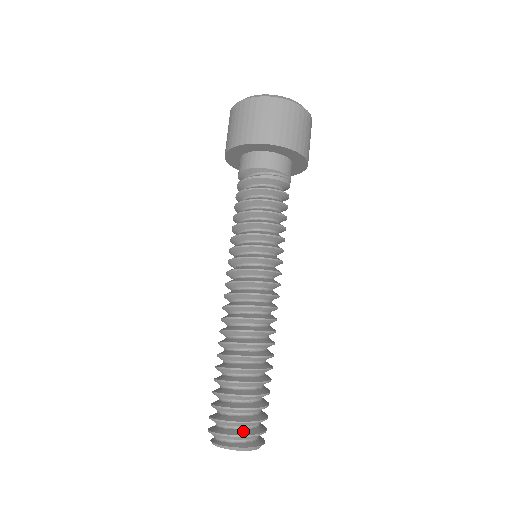
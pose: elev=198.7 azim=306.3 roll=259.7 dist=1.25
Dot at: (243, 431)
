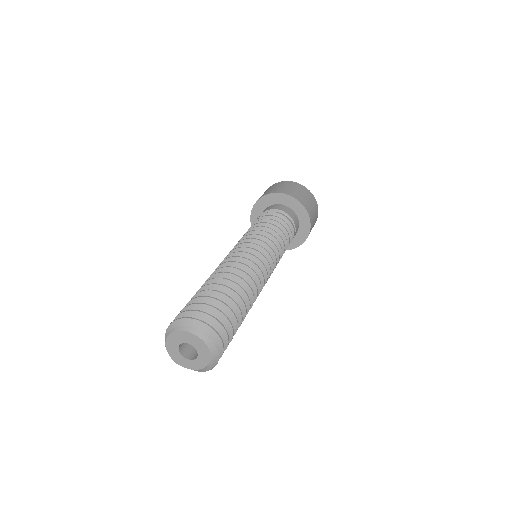
Dot at: (211, 327)
